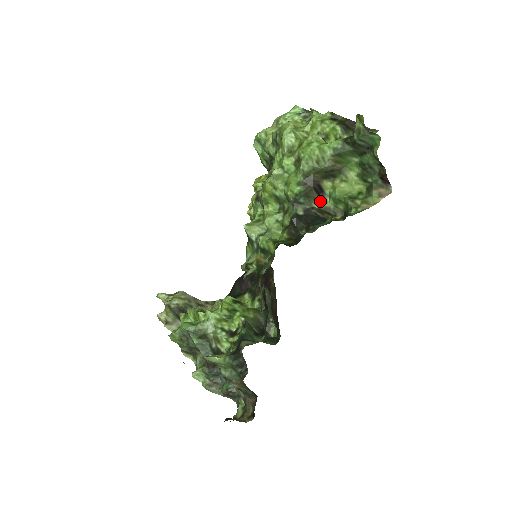
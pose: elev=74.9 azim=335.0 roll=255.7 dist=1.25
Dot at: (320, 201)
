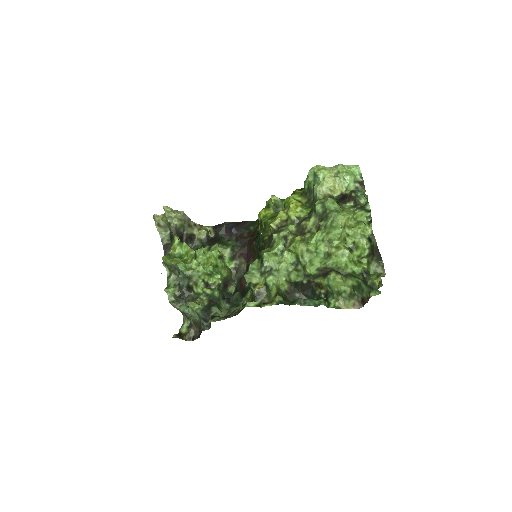
Dot at: (321, 279)
